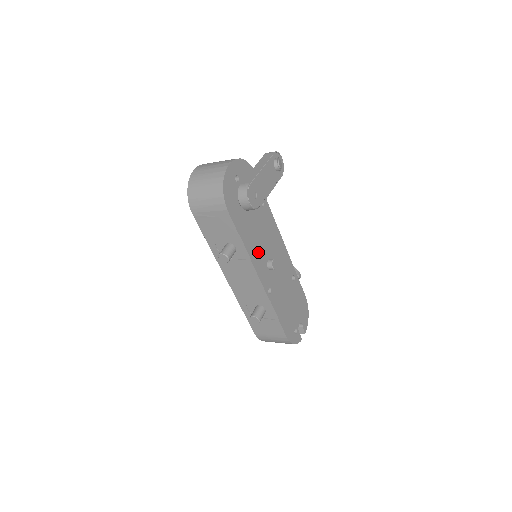
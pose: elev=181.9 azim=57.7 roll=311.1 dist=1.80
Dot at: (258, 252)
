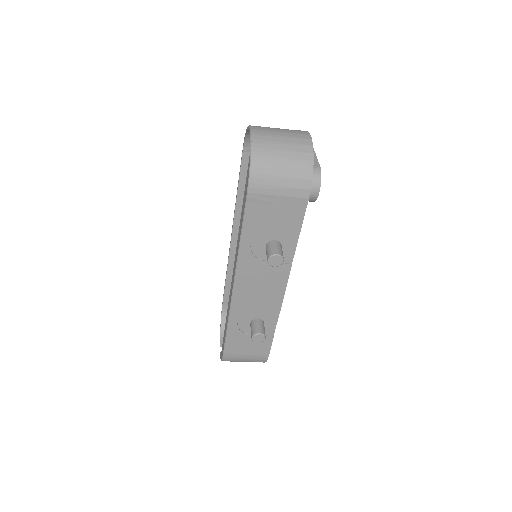
Dot at: occluded
